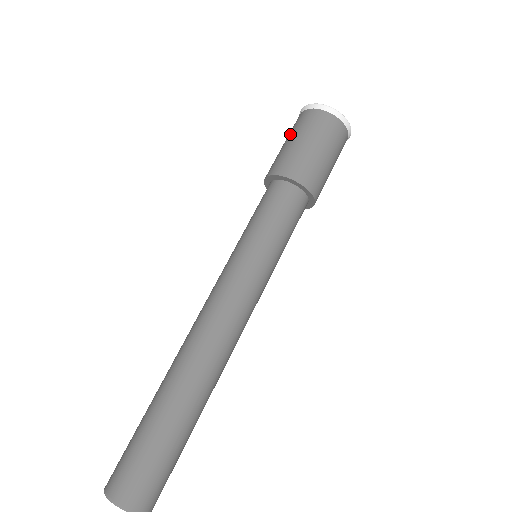
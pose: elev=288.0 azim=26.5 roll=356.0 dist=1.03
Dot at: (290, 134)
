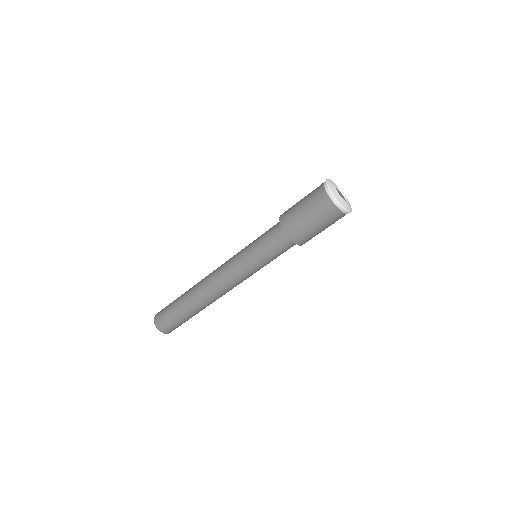
Dot at: (311, 209)
